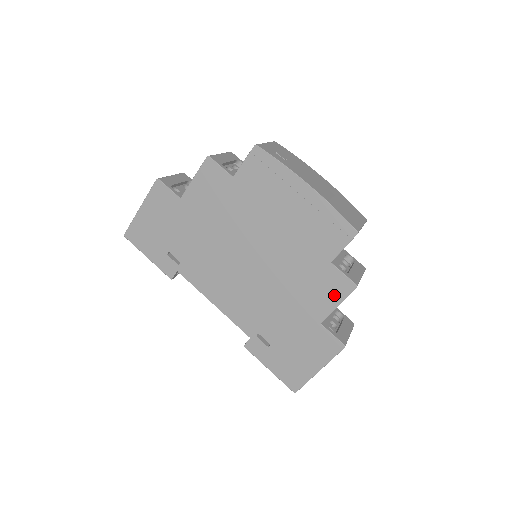
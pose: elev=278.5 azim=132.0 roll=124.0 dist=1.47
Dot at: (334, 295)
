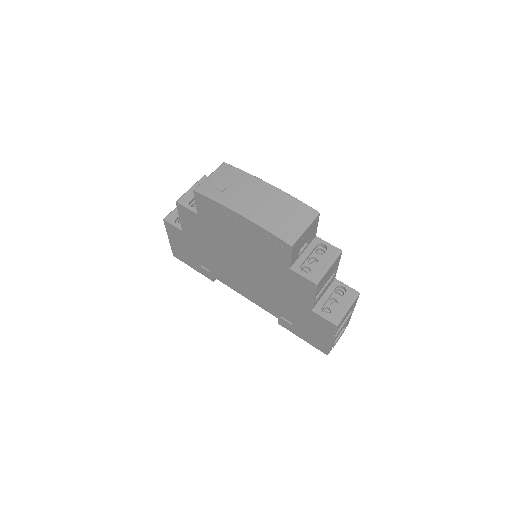
Dot at: (306, 291)
